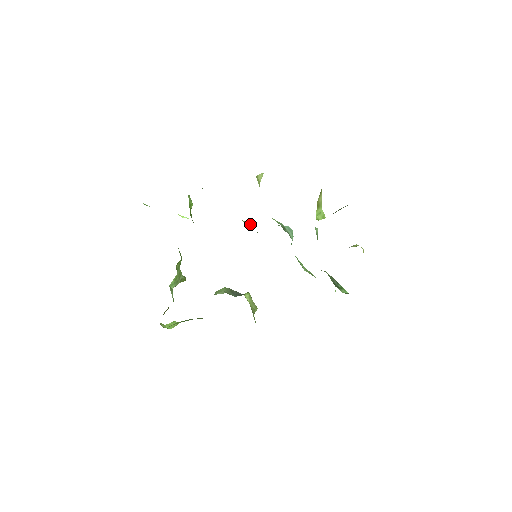
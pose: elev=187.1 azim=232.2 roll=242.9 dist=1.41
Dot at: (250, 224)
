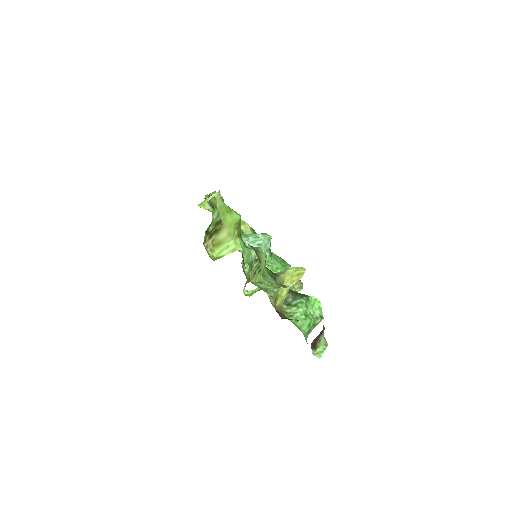
Dot at: (248, 226)
